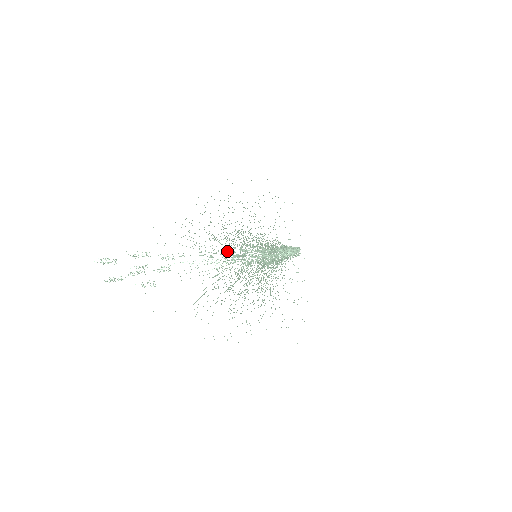
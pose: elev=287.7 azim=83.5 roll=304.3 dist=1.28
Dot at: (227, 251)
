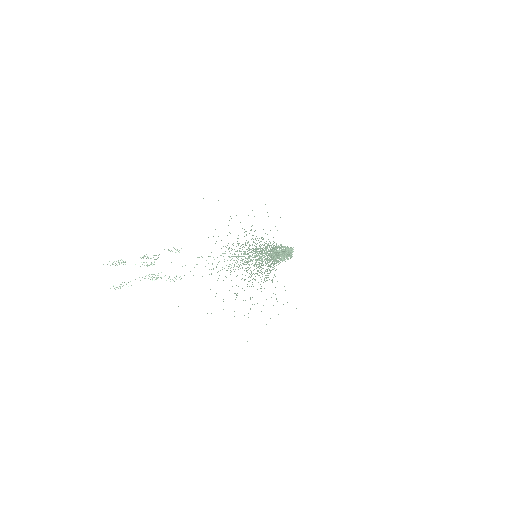
Dot at: occluded
